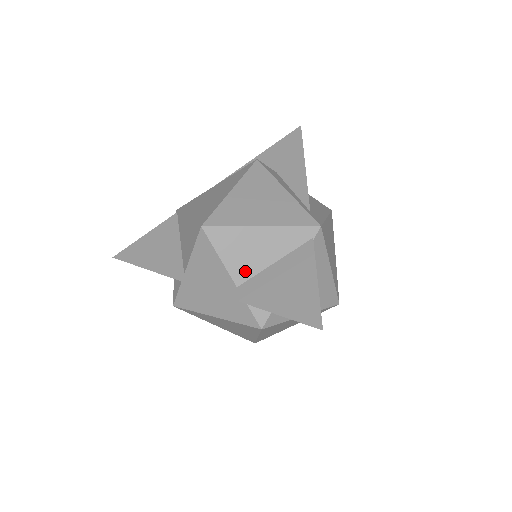
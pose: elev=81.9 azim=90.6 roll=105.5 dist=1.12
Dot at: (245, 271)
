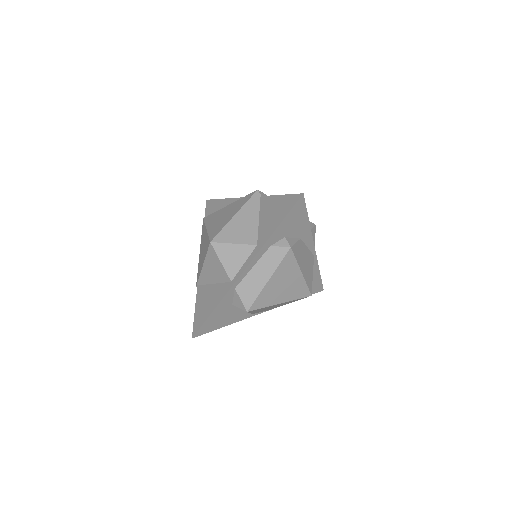
Dot at: (252, 236)
